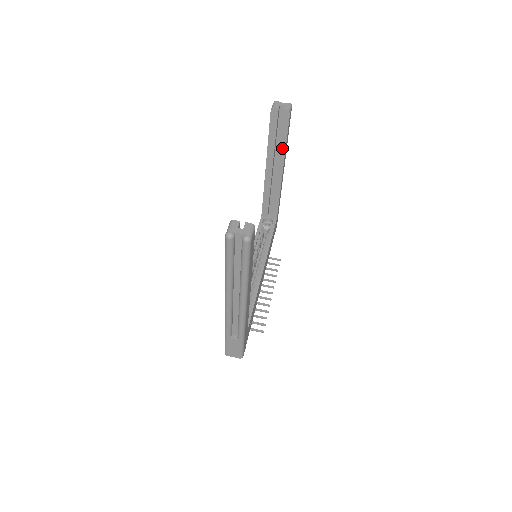
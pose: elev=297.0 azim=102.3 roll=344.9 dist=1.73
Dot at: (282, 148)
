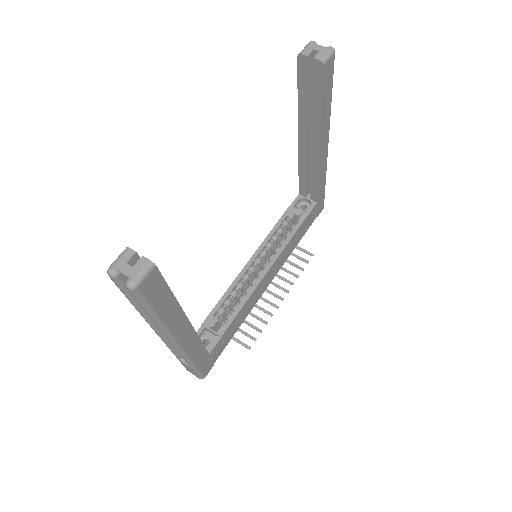
Dot at: (317, 114)
